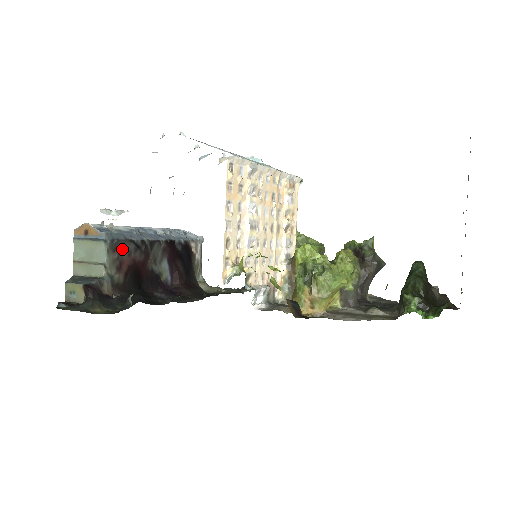
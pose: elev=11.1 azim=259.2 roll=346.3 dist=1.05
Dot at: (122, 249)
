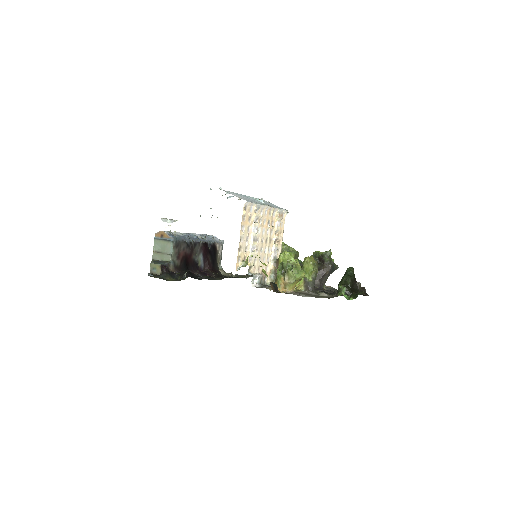
Dot at: (180, 246)
